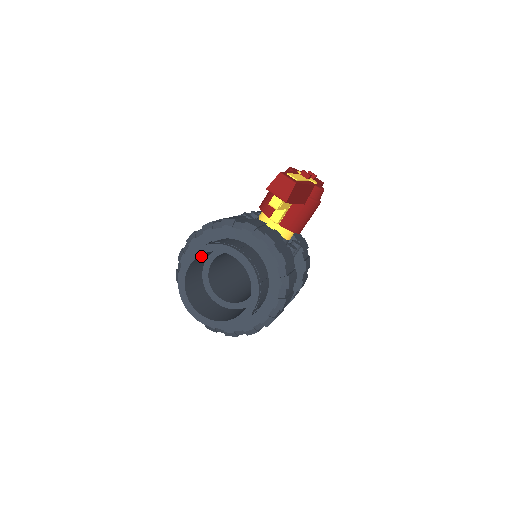
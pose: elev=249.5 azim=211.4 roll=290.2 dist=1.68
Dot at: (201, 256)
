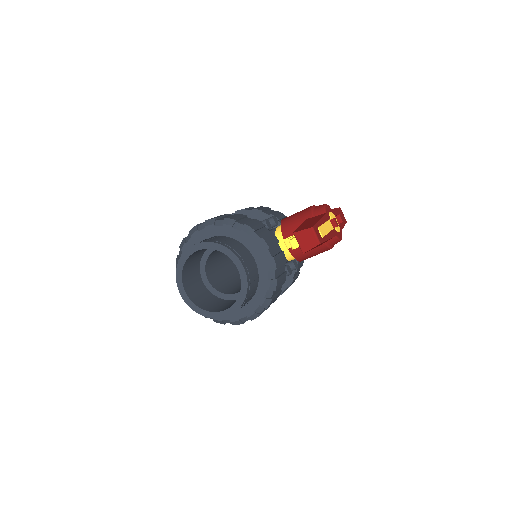
Dot at: occluded
